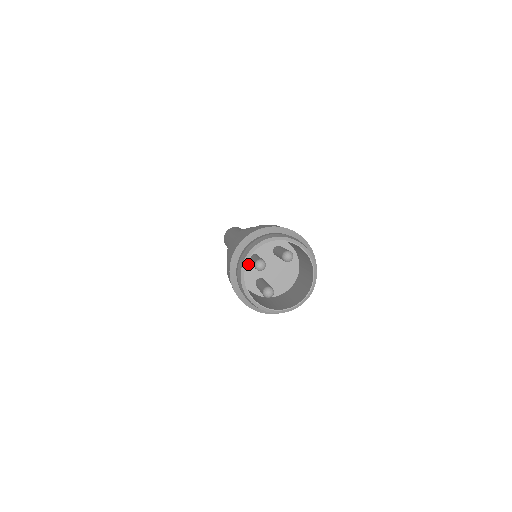
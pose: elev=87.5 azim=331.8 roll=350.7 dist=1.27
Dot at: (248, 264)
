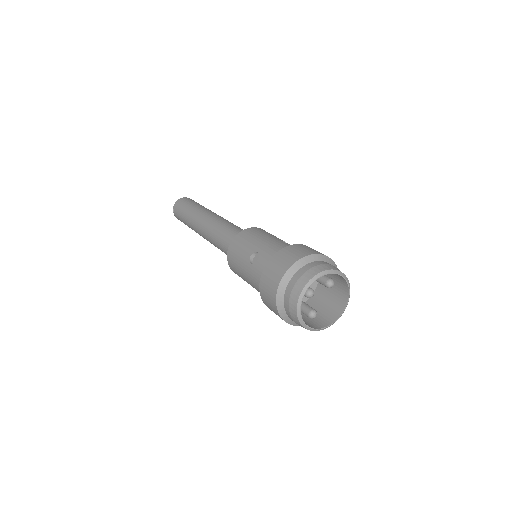
Dot at: occluded
